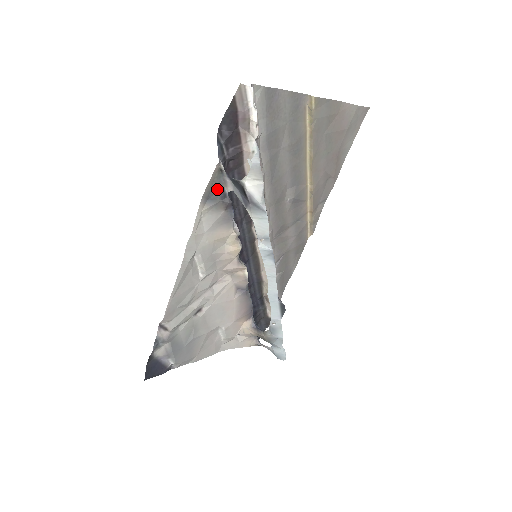
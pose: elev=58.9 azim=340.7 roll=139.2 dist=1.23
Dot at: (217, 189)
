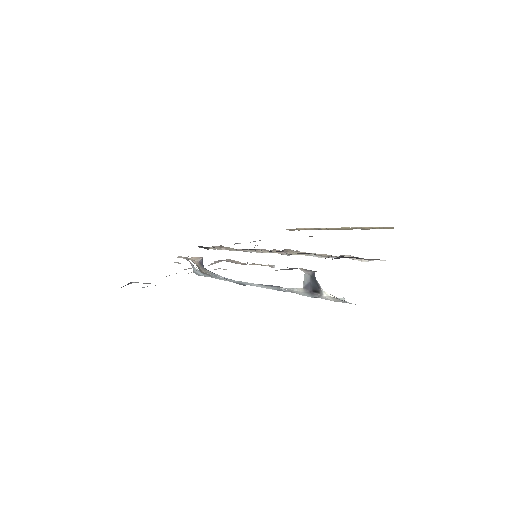
Dot at: (296, 268)
